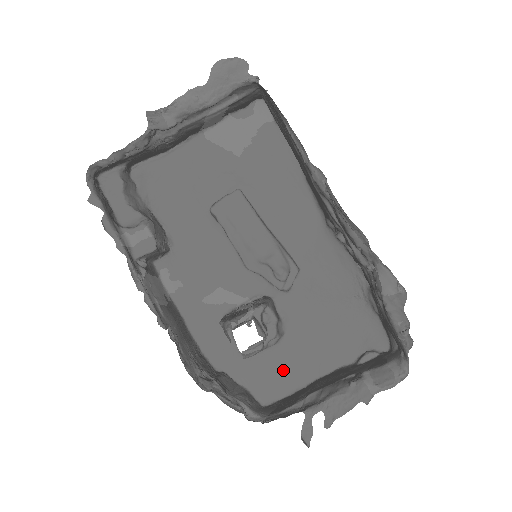
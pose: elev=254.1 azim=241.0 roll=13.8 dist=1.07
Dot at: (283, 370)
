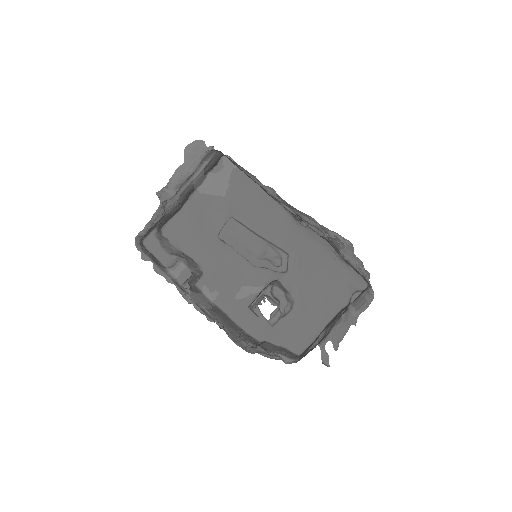
Dot at: (303, 326)
